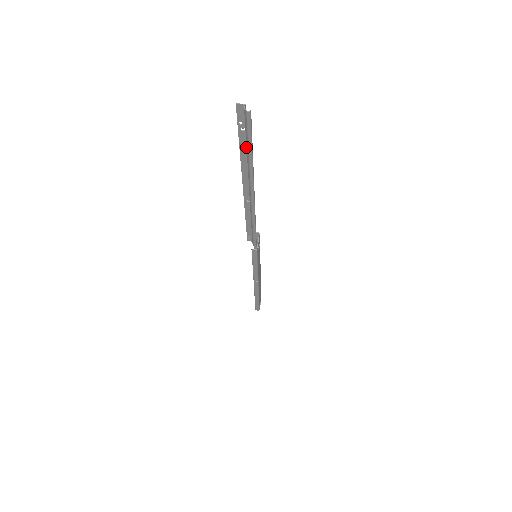
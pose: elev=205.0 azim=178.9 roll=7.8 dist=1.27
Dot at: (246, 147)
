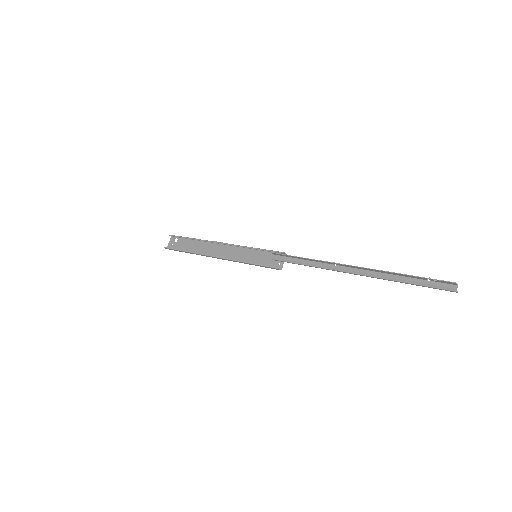
Dot at: (408, 276)
